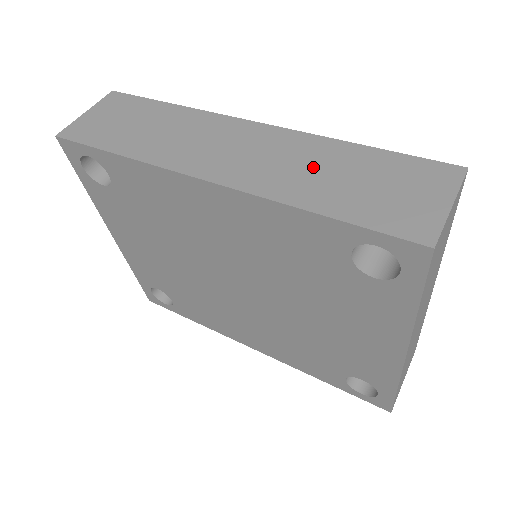
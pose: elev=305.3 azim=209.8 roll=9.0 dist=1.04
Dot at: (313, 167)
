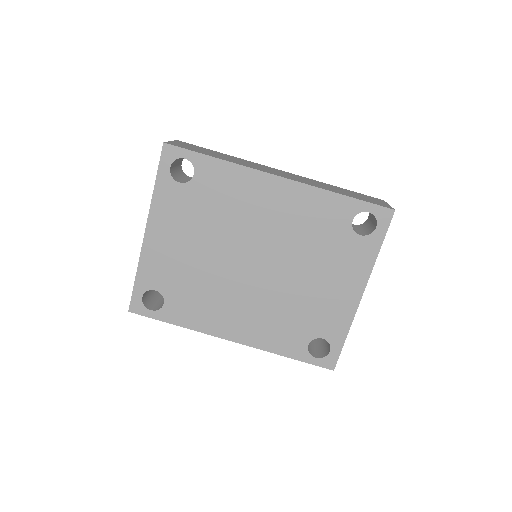
Dot at: (325, 186)
